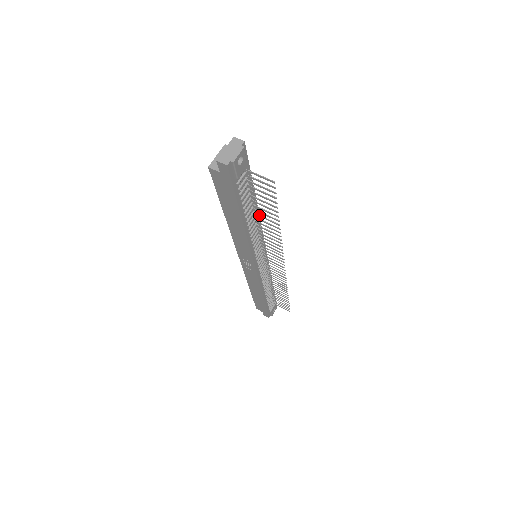
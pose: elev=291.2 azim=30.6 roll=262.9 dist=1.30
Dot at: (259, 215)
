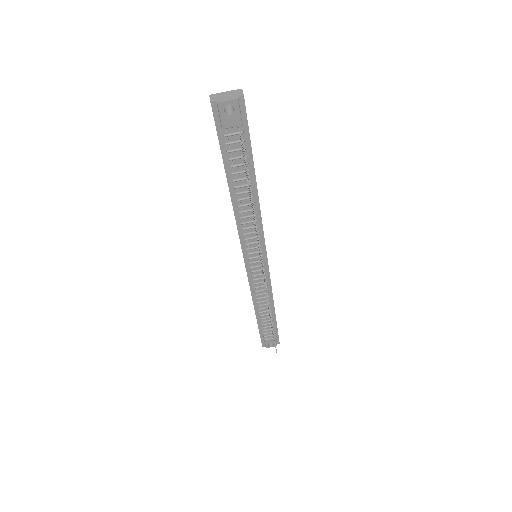
Dot at: occluded
